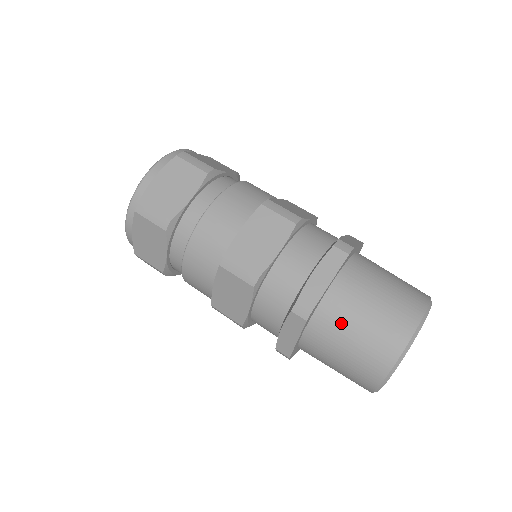
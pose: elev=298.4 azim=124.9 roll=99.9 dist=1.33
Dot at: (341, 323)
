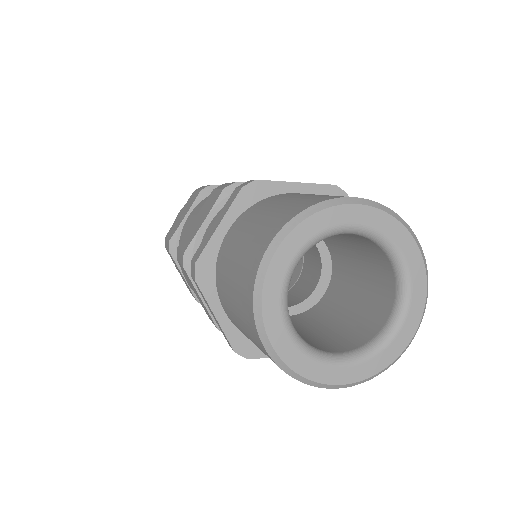
Dot at: (276, 201)
